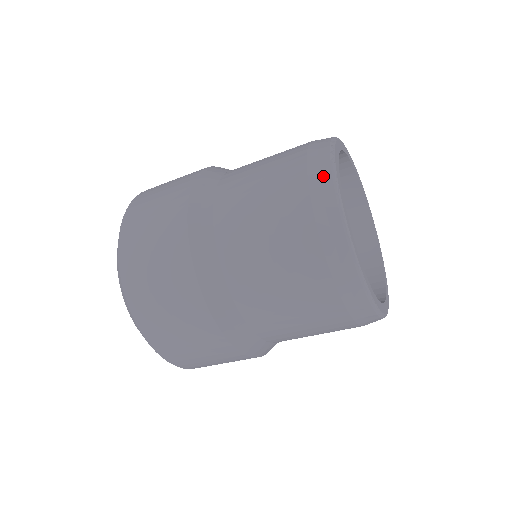
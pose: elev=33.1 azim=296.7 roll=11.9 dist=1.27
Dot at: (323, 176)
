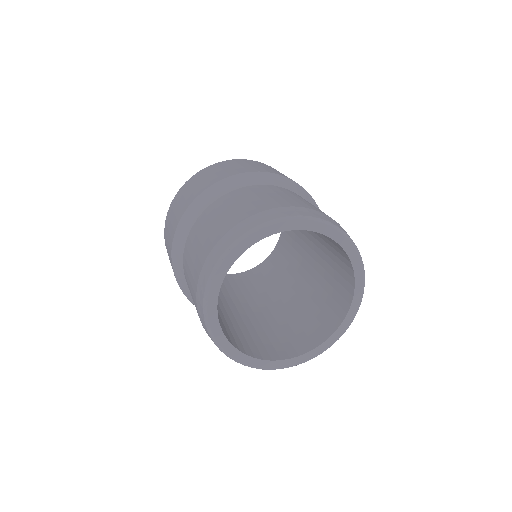
Dot at: occluded
